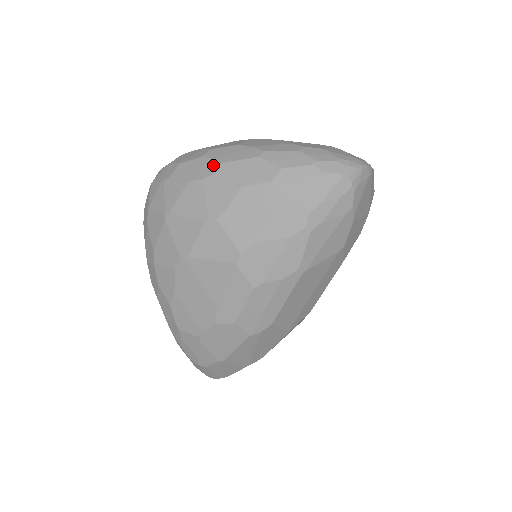
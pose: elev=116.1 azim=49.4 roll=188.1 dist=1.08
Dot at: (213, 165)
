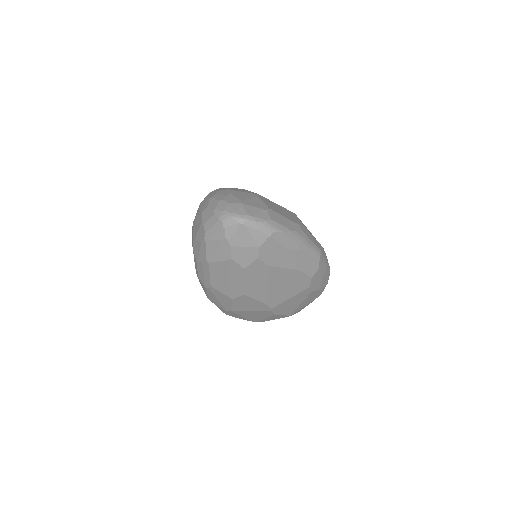
Dot at: occluded
